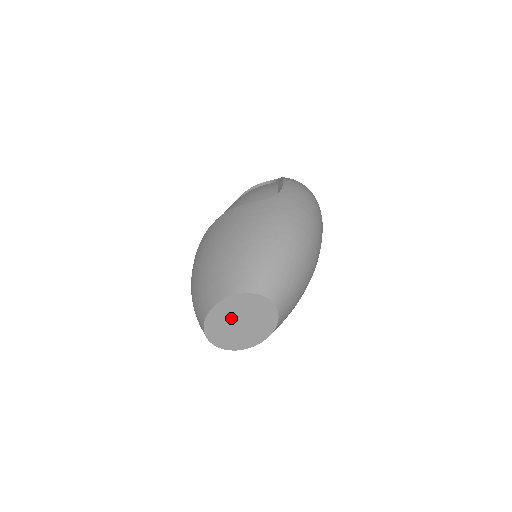
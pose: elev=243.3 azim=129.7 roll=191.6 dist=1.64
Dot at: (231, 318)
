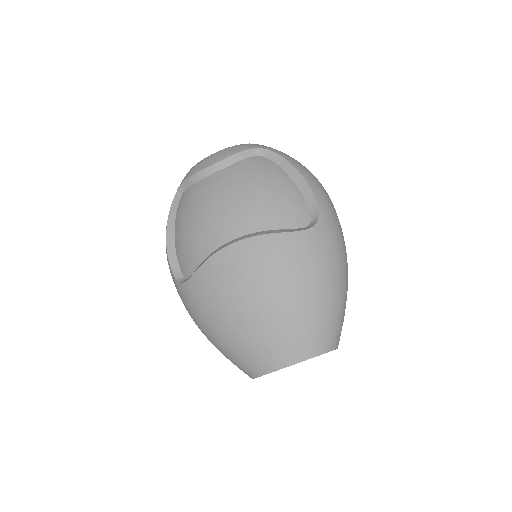
Dot at: occluded
